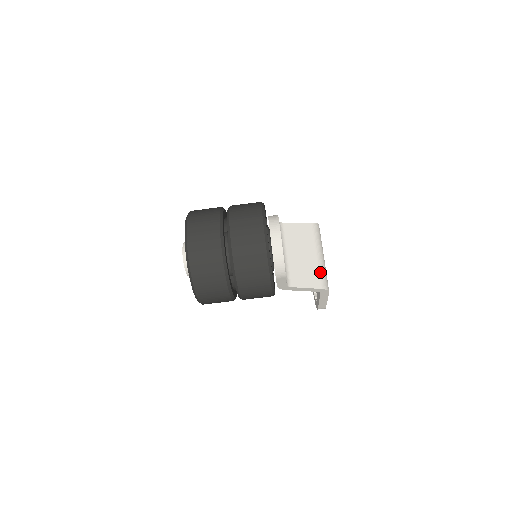
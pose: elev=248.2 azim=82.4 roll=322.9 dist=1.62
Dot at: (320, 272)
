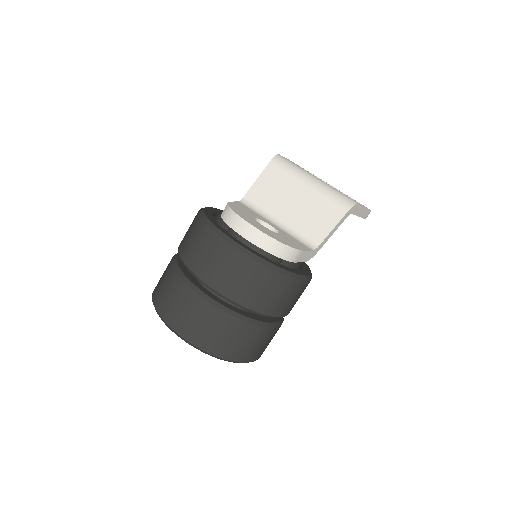
Dot at: (329, 198)
